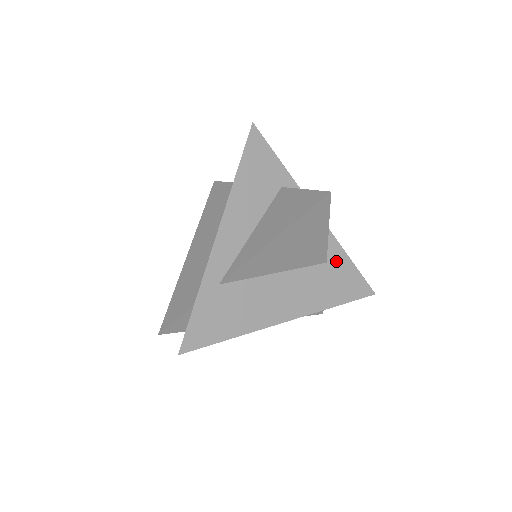
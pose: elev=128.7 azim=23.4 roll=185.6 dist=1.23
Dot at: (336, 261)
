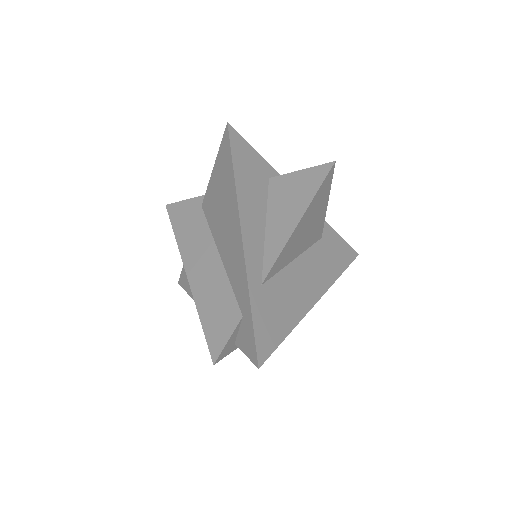
Dot at: (326, 234)
